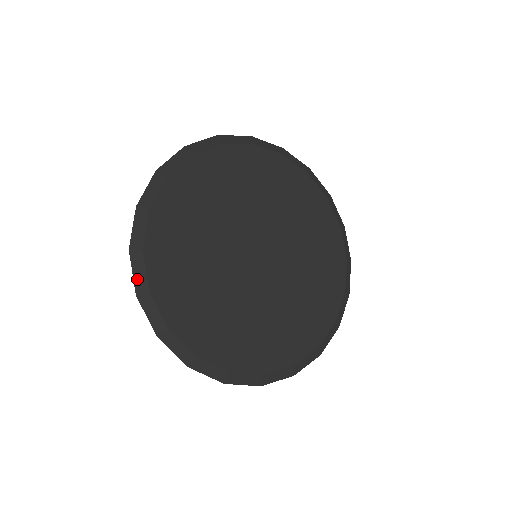
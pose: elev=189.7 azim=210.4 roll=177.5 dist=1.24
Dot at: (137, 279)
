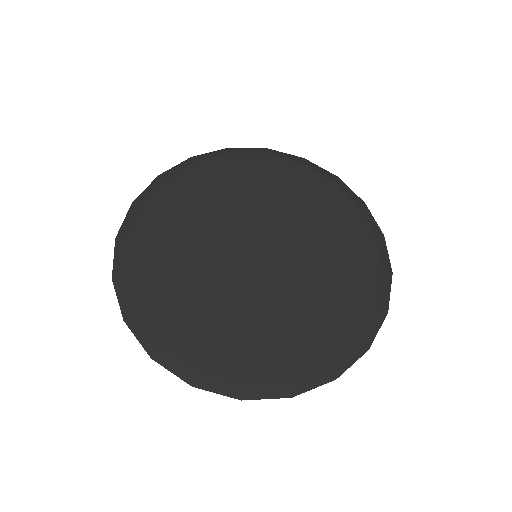
Dot at: (124, 226)
